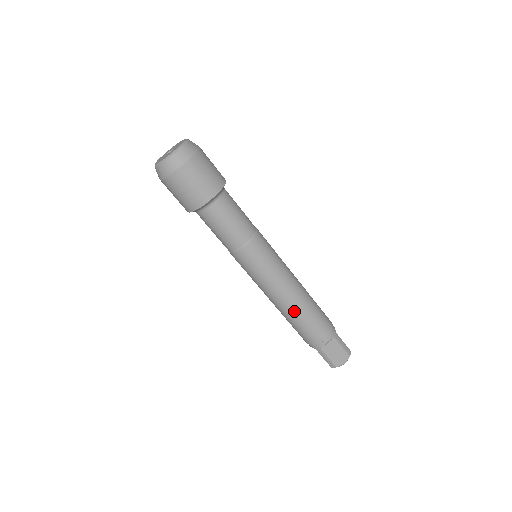
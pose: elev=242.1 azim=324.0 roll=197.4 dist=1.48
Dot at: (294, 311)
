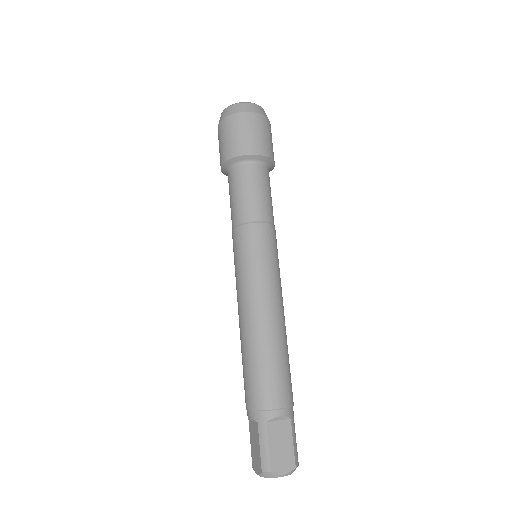
Dot at: (265, 338)
